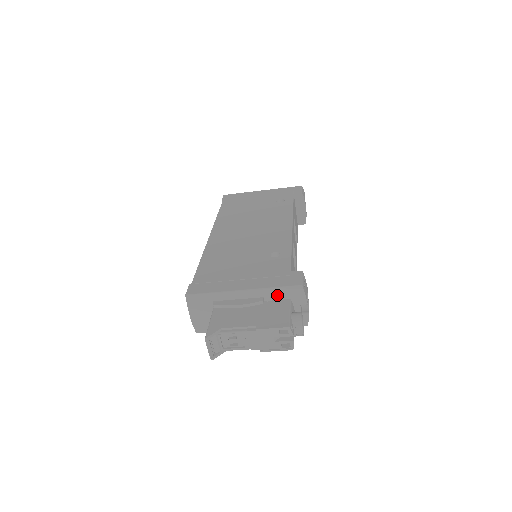
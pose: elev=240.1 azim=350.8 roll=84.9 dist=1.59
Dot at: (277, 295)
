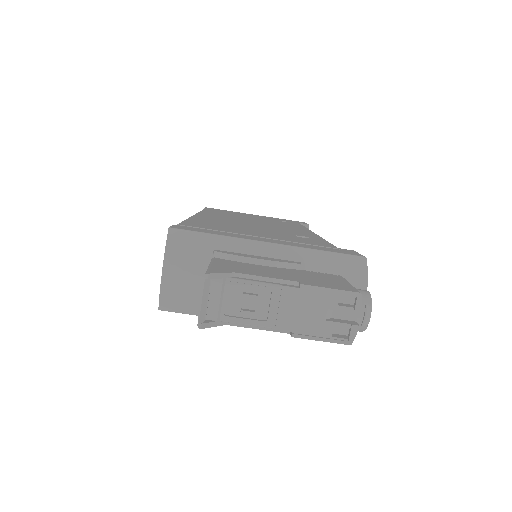
Dot at: (323, 264)
